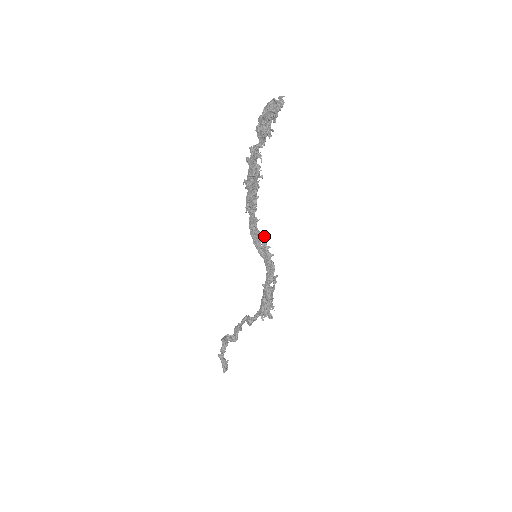
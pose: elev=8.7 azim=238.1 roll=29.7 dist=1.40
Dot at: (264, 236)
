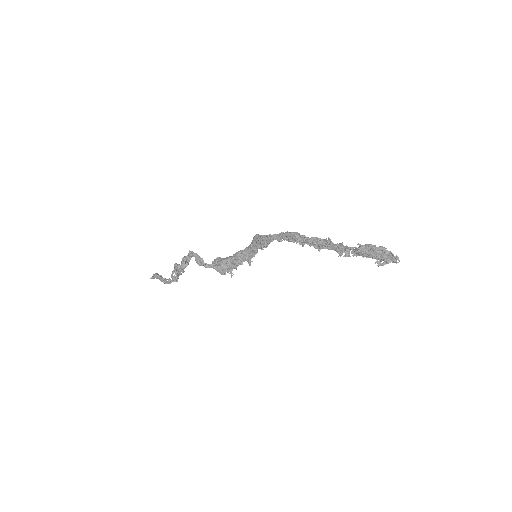
Dot at: occluded
